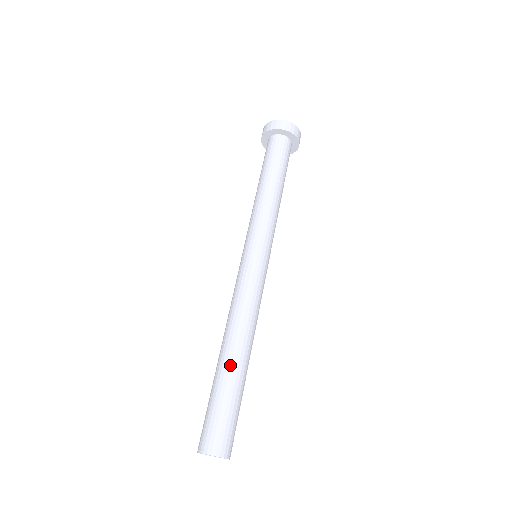
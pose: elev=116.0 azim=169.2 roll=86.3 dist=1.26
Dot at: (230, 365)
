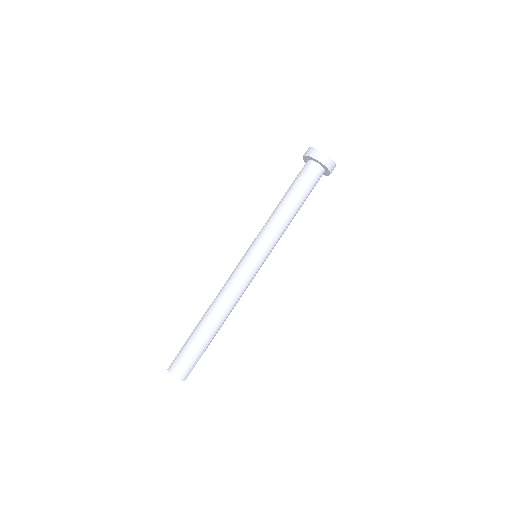
Dot at: (214, 333)
